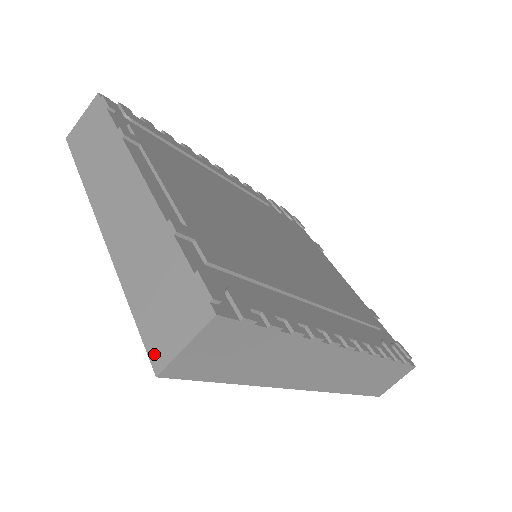
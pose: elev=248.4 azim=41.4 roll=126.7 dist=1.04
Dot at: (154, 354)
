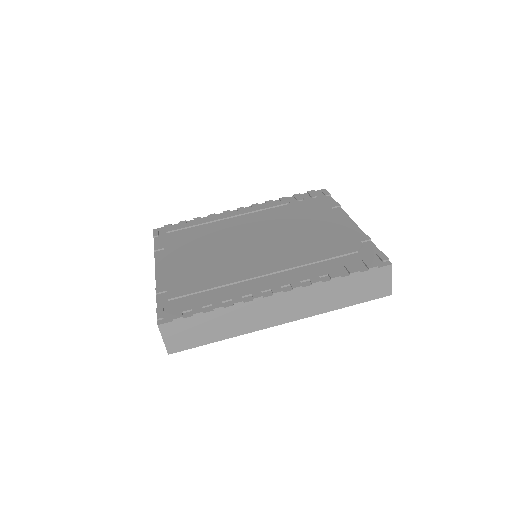
Dot at: occluded
